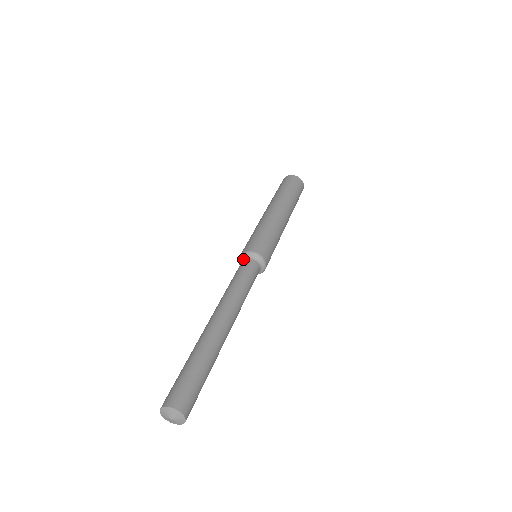
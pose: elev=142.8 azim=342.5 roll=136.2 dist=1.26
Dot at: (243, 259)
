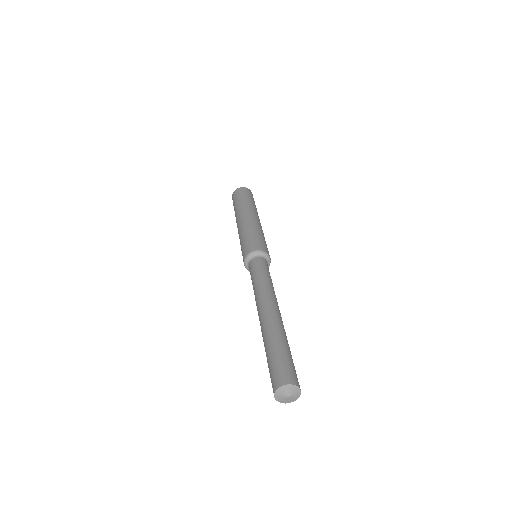
Dot at: (248, 264)
